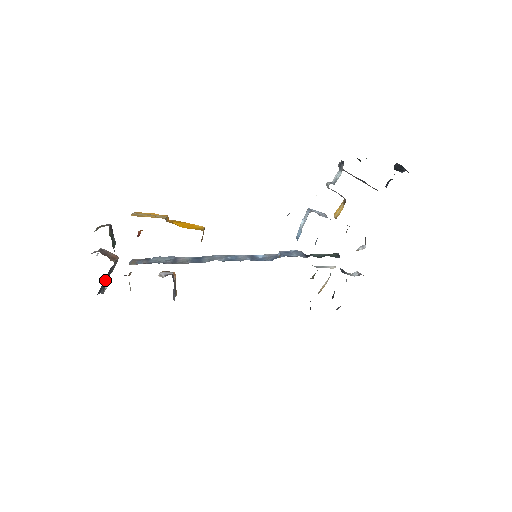
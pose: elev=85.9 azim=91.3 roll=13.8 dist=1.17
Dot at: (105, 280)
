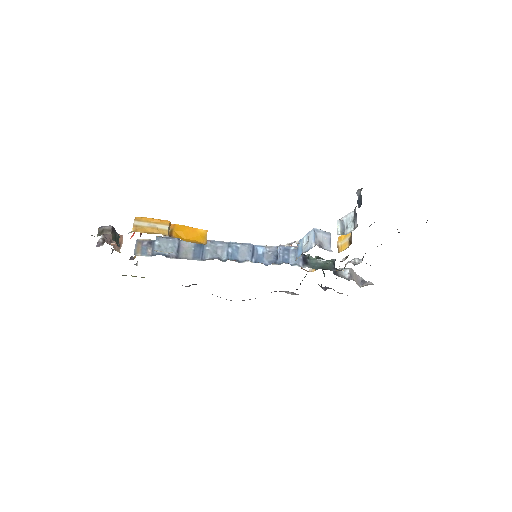
Dot at: occluded
